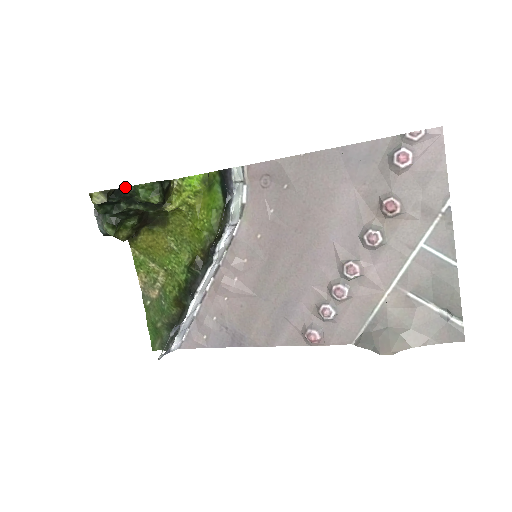
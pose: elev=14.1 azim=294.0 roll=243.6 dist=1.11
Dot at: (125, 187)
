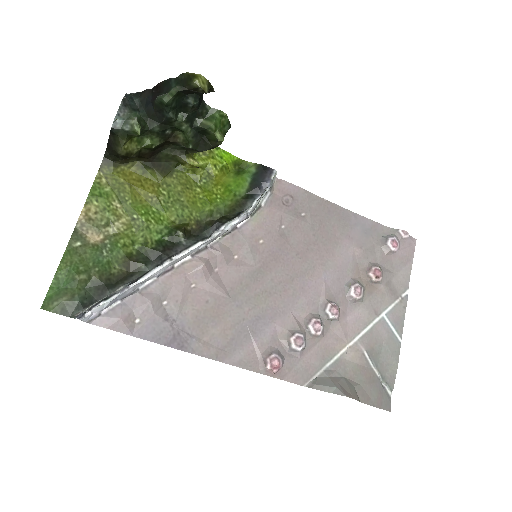
Dot at: occluded
